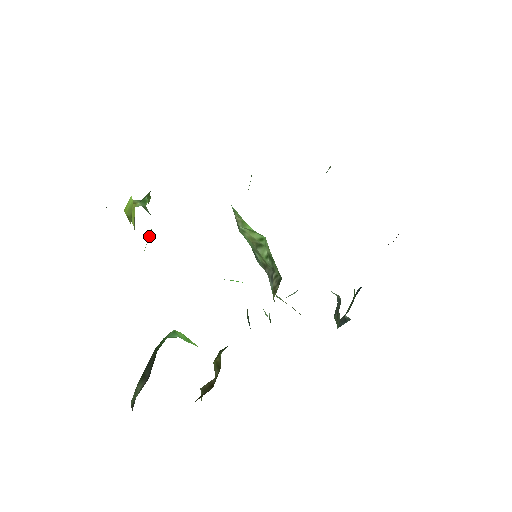
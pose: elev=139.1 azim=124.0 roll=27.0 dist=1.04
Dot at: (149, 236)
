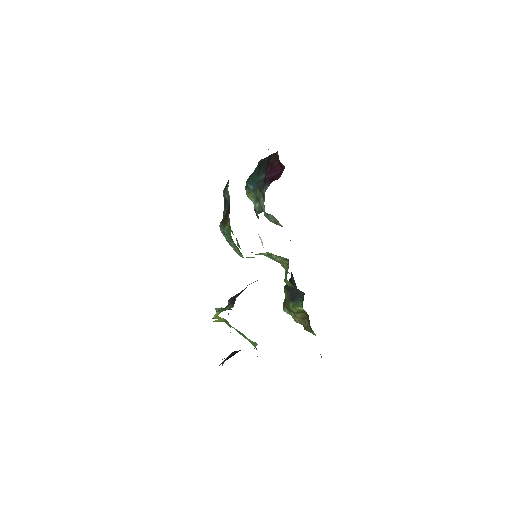
Dot at: (228, 313)
